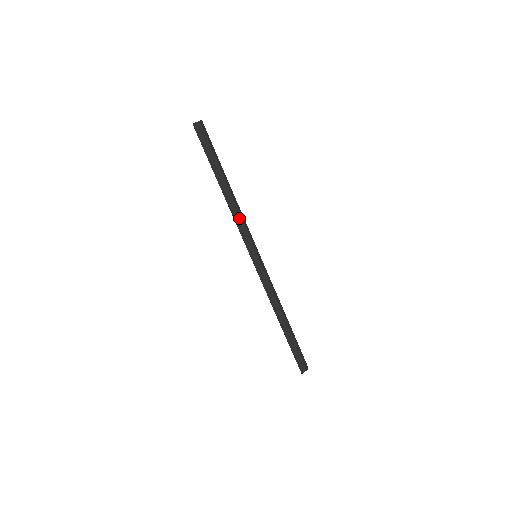
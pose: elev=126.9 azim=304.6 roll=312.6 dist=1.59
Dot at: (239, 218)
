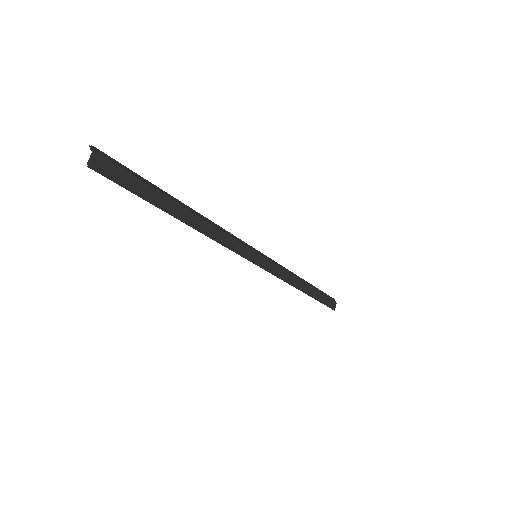
Dot at: (221, 235)
